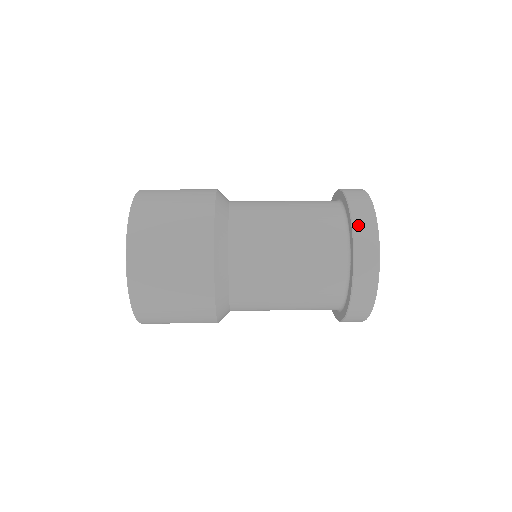
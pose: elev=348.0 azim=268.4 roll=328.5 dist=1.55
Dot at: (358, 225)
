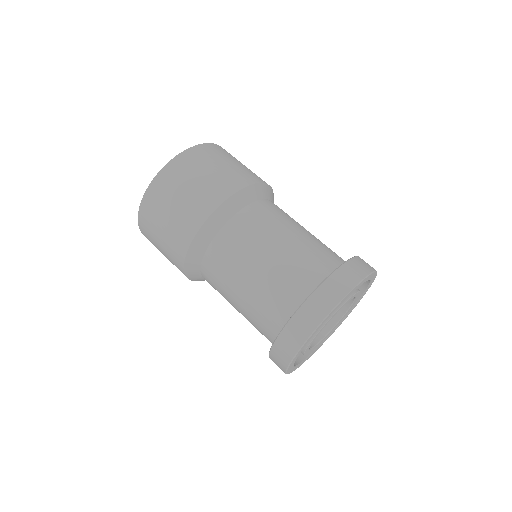
Dot at: (272, 358)
